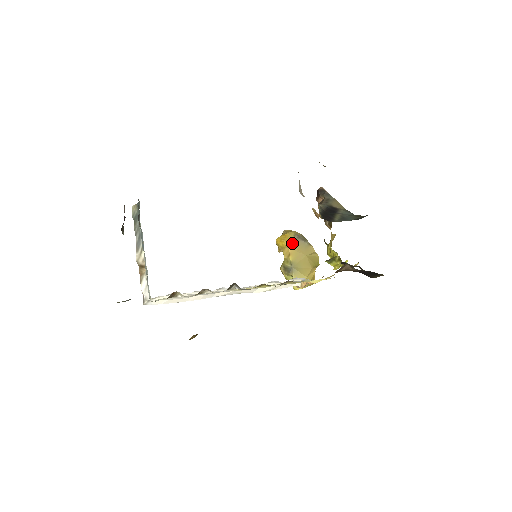
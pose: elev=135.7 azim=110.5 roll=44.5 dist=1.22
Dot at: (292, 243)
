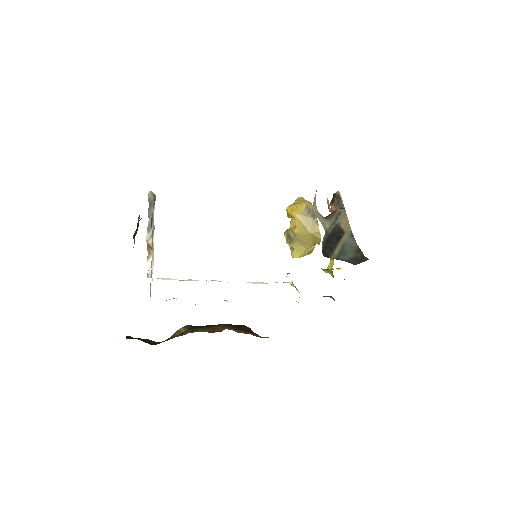
Dot at: (301, 217)
